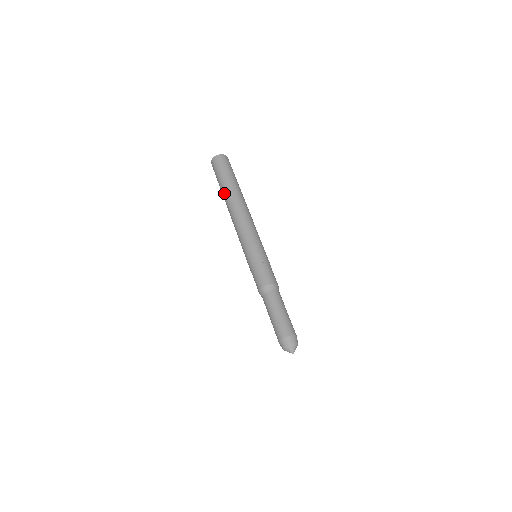
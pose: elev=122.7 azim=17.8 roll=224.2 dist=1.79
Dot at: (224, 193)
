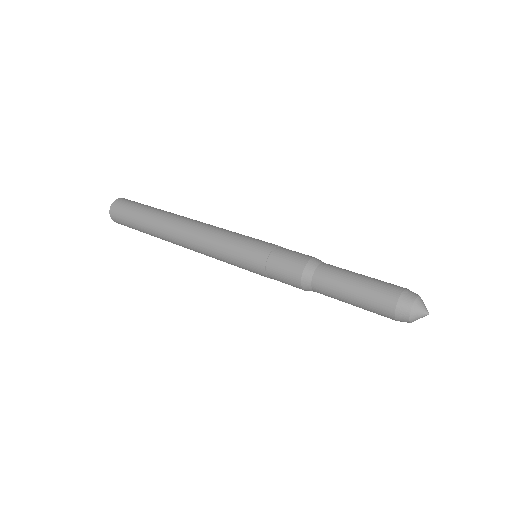
Dot at: (163, 212)
